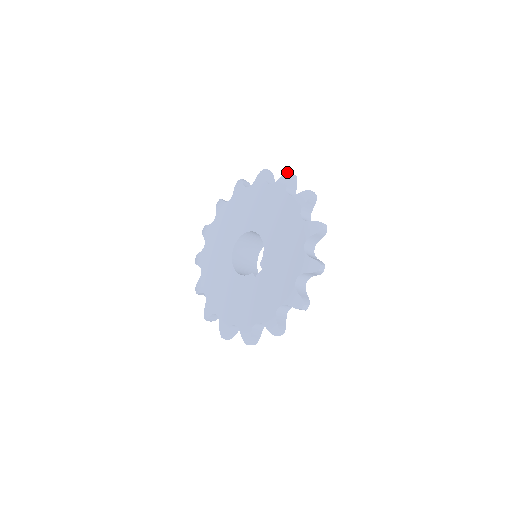
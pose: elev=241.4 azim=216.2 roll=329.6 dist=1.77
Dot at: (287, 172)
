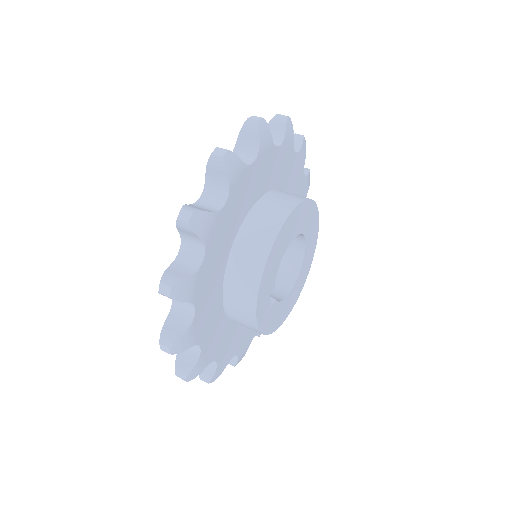
Dot at: (252, 116)
